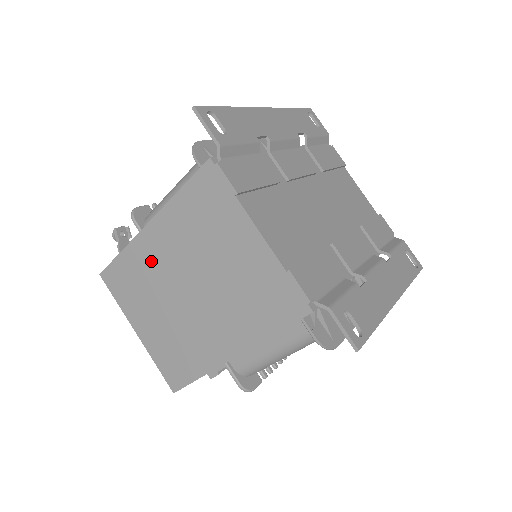
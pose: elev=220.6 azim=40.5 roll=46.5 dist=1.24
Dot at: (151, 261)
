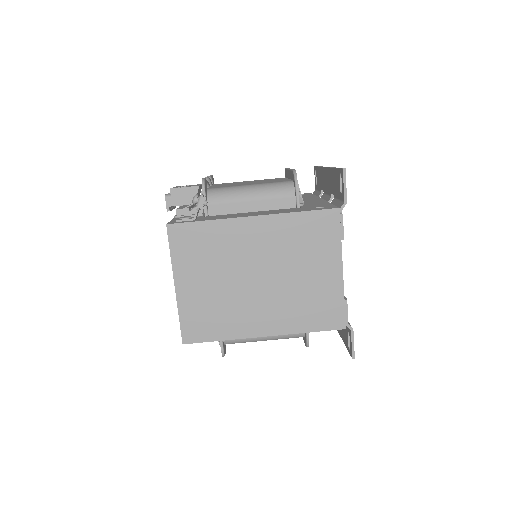
Dot at: (236, 242)
